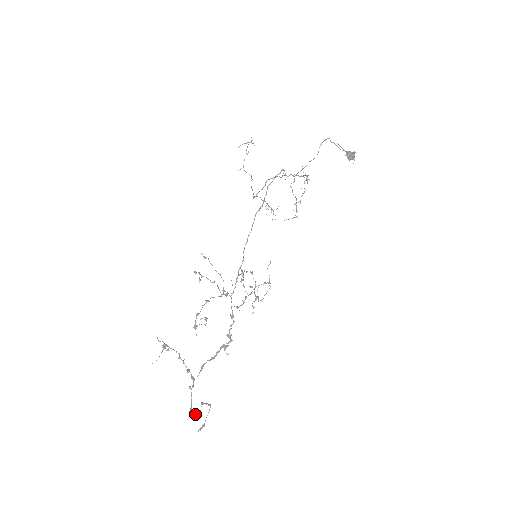
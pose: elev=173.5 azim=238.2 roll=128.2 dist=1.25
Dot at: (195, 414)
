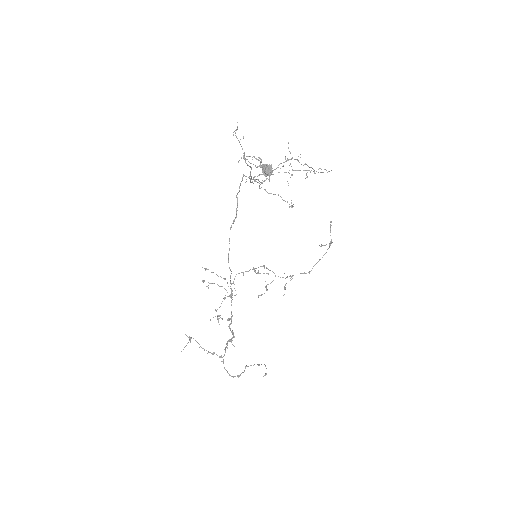
Dot at: (238, 375)
